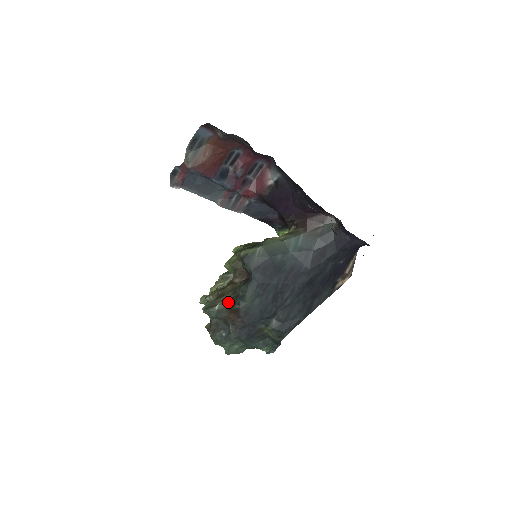
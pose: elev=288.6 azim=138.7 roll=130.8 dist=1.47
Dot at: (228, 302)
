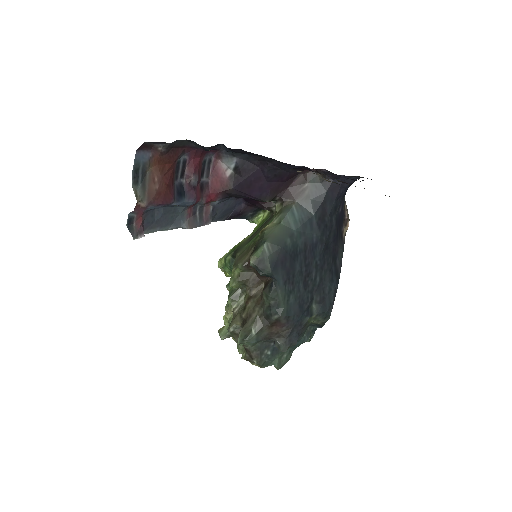
Dot at: (261, 319)
